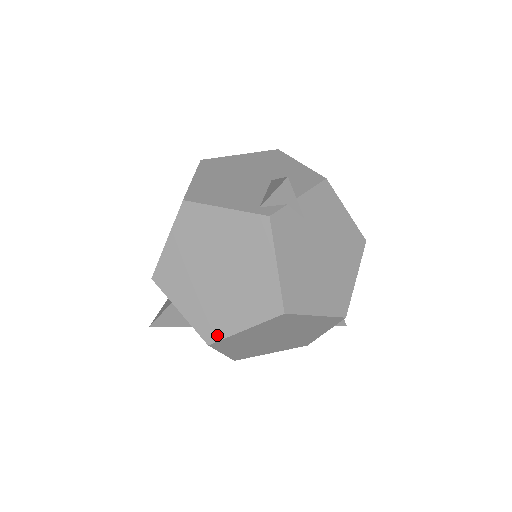
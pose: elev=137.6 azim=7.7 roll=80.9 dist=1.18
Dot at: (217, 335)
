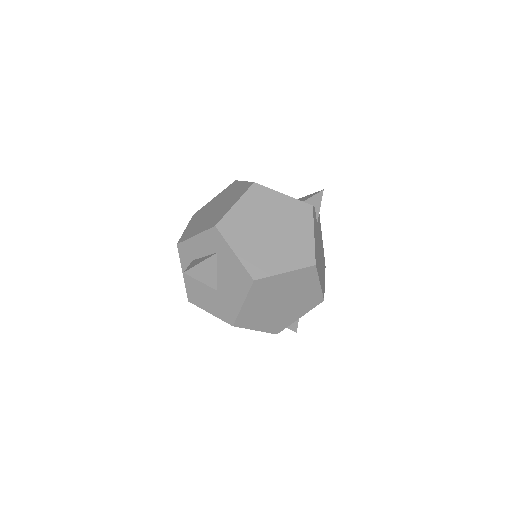
Dot at: (263, 274)
